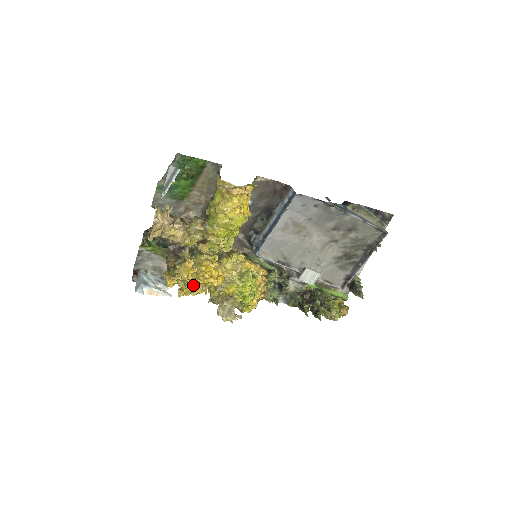
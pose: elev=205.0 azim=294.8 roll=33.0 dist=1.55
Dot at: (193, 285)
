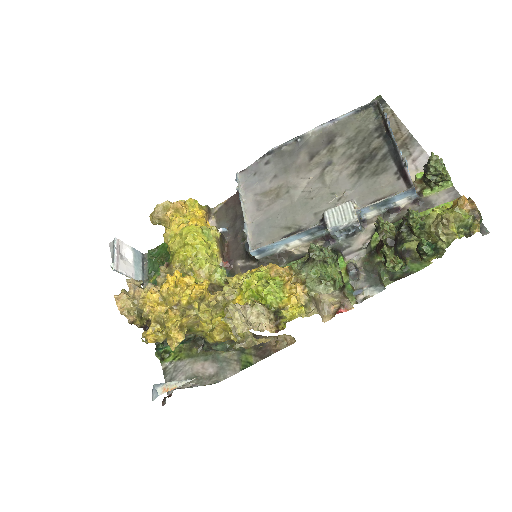
Dot at: (169, 316)
